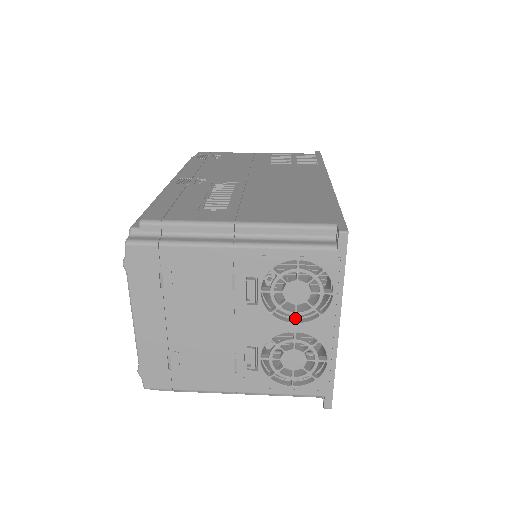
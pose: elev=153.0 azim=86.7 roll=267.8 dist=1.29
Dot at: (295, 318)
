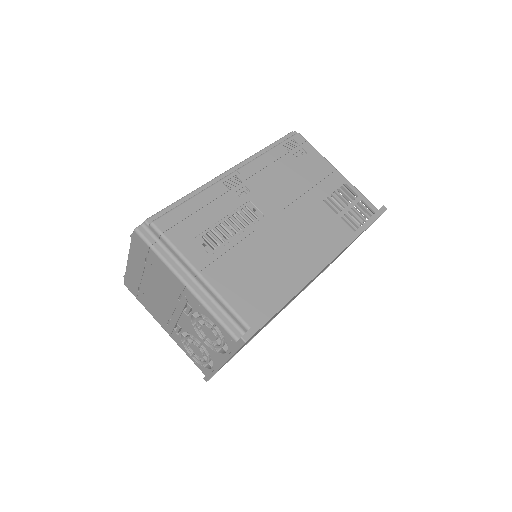
Dot at: (204, 339)
